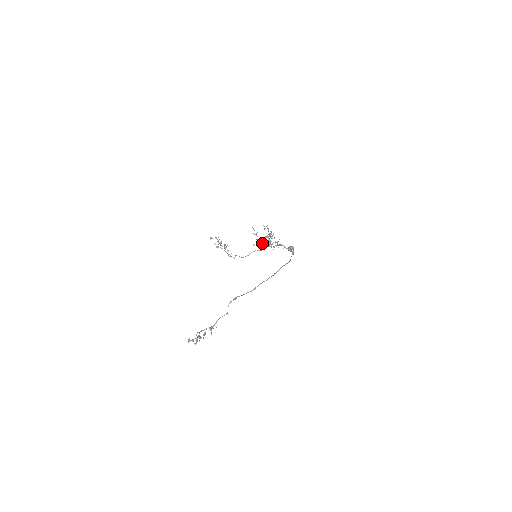
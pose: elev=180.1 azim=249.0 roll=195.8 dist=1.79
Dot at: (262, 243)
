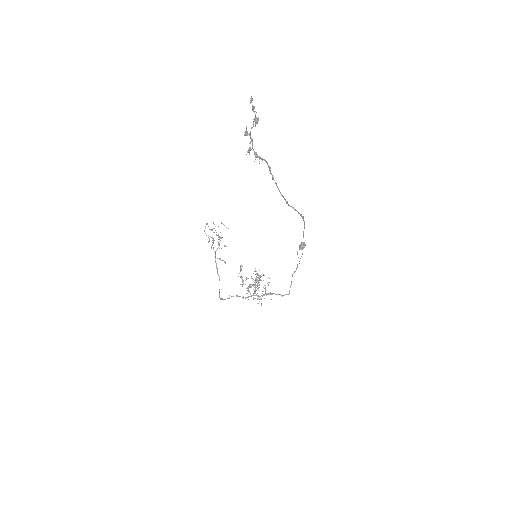
Dot at: occluded
